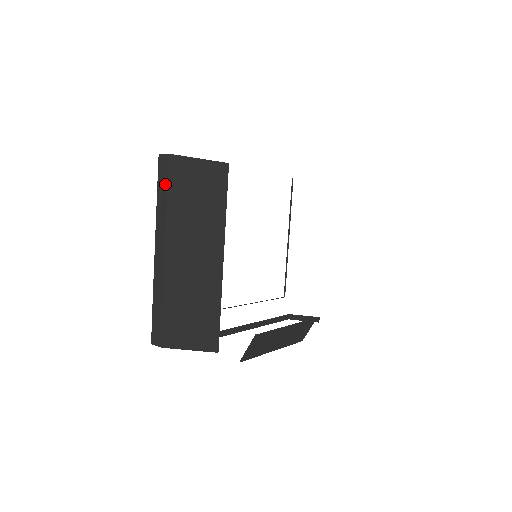
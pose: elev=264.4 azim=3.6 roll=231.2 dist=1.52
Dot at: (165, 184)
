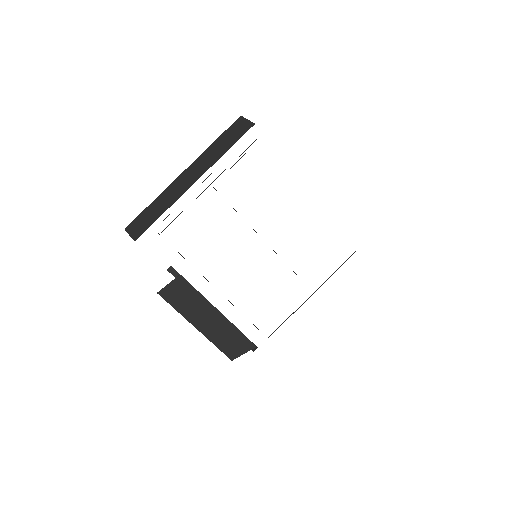
Dot at: (223, 133)
